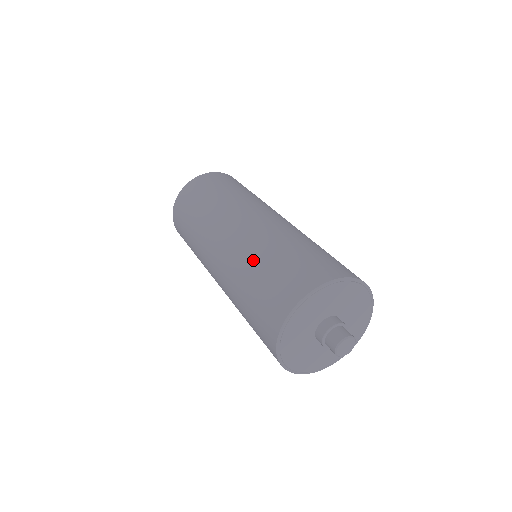
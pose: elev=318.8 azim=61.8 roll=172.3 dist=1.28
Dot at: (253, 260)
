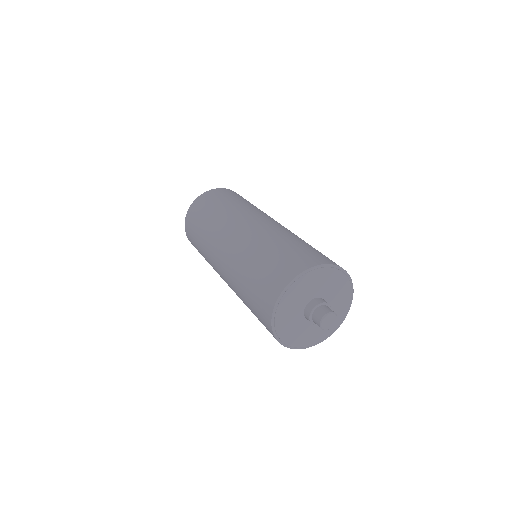
Dot at: (253, 253)
